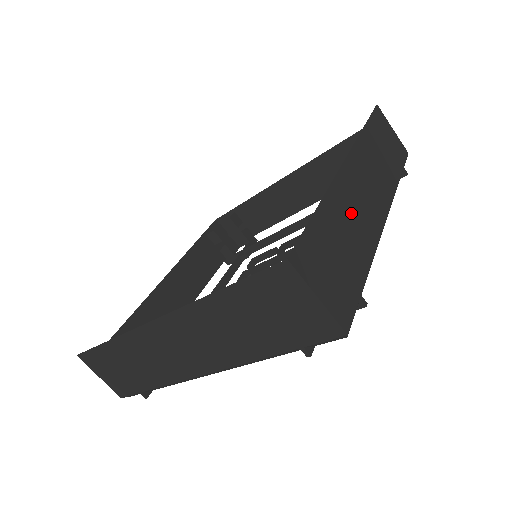
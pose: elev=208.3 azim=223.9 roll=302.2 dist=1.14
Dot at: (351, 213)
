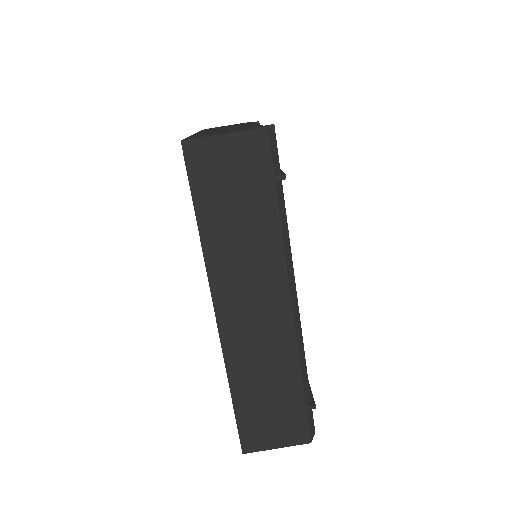
Dot at: occluded
